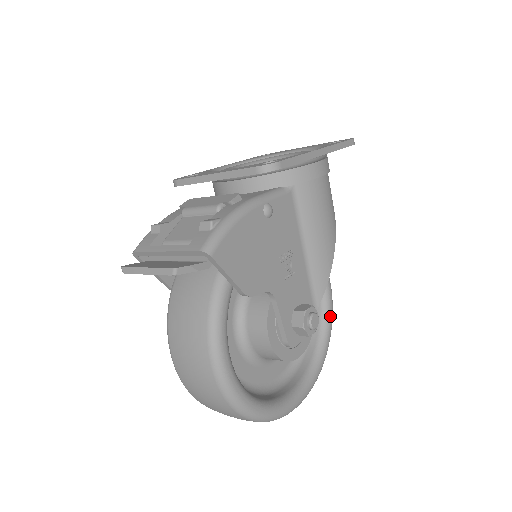
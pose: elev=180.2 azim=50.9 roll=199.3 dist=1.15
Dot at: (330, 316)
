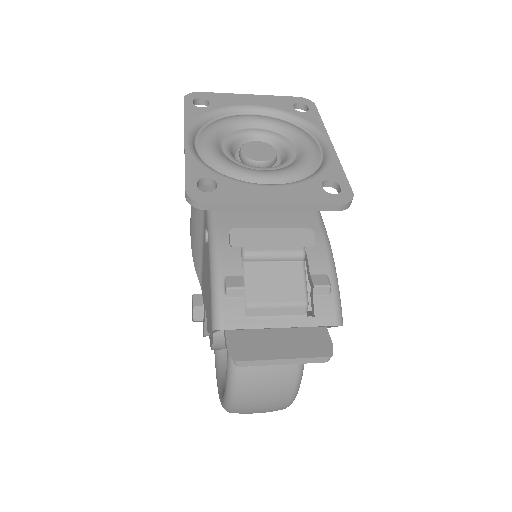
Dot at: occluded
